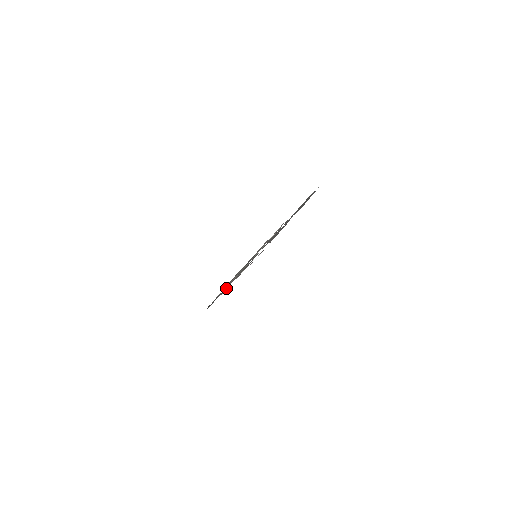
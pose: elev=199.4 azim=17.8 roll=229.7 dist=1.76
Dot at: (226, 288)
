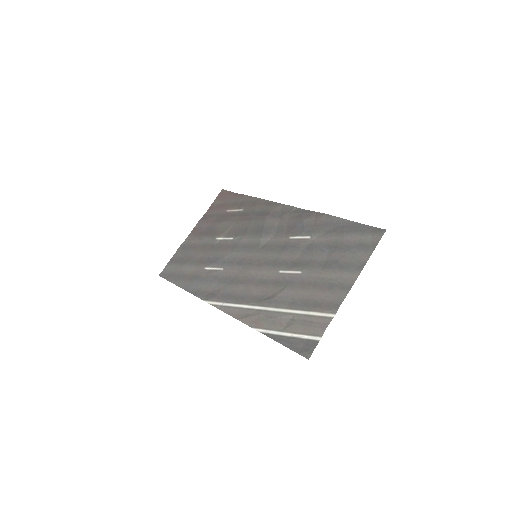
Dot at: (210, 268)
